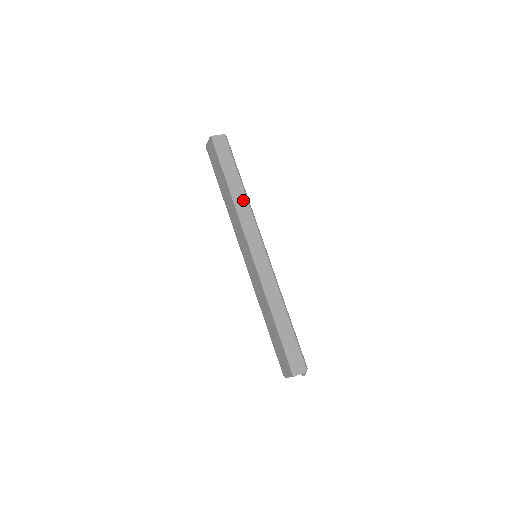
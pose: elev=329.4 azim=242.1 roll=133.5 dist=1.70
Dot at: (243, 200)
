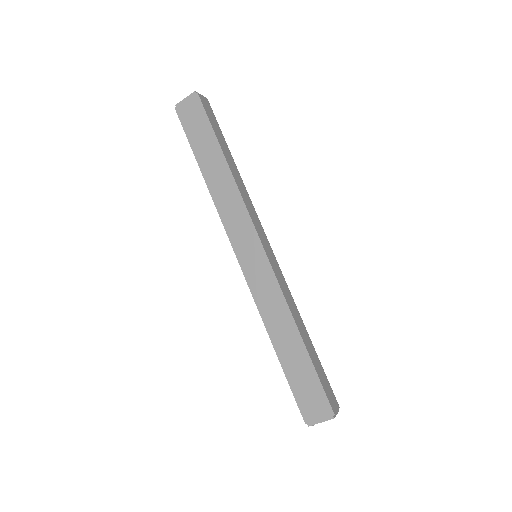
Dot at: (240, 180)
